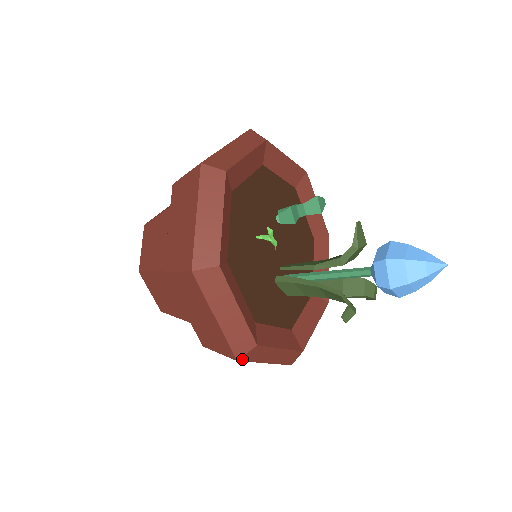
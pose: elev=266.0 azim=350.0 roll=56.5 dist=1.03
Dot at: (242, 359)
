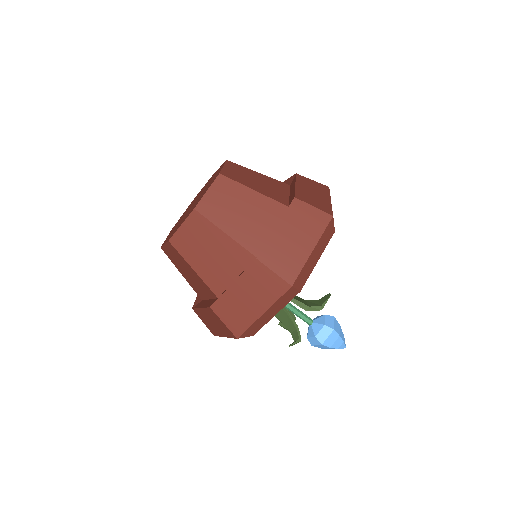
Dot at: (238, 338)
